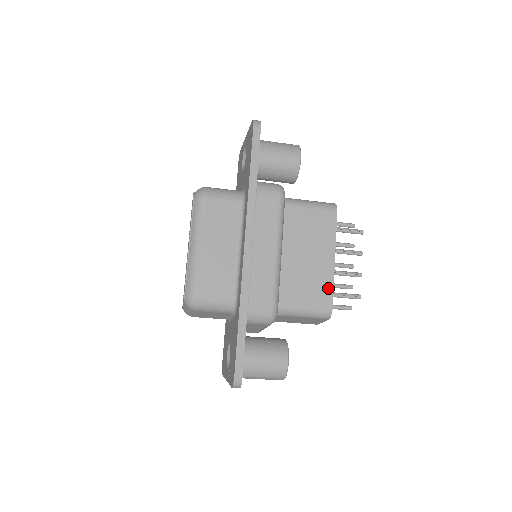
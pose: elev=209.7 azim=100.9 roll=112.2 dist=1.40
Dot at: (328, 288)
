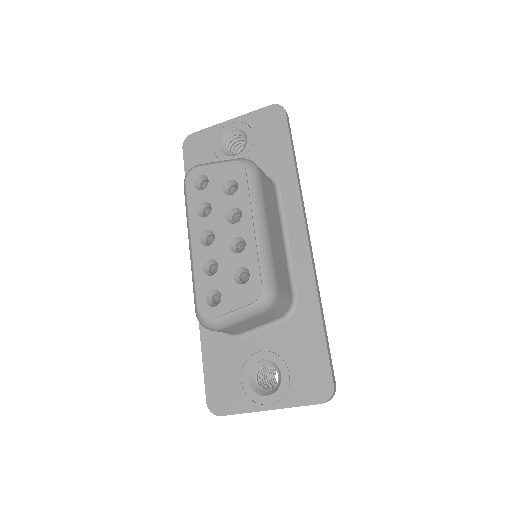
Dot at: occluded
